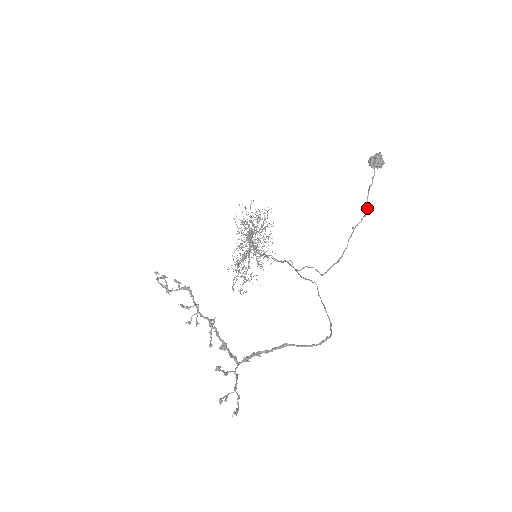
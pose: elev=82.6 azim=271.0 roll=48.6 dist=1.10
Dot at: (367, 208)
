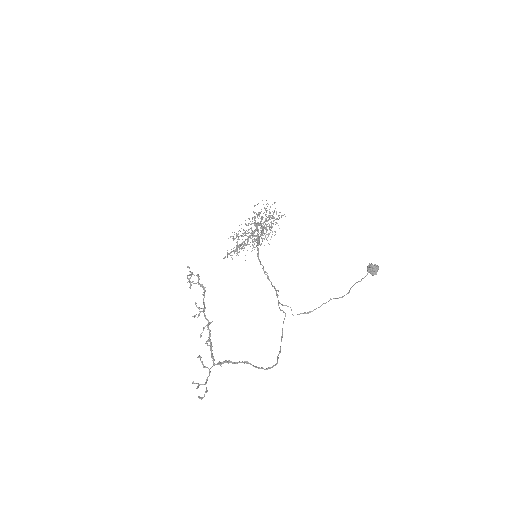
Dot at: (347, 293)
